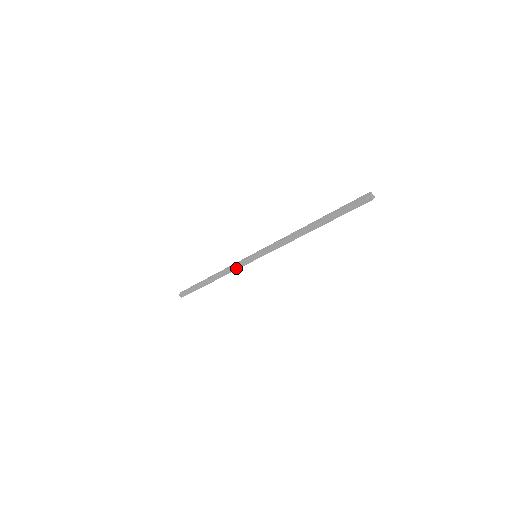
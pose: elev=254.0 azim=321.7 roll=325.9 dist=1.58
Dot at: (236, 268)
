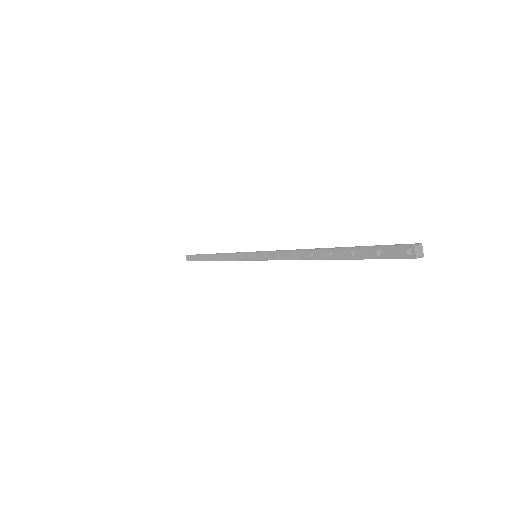
Dot at: (234, 258)
